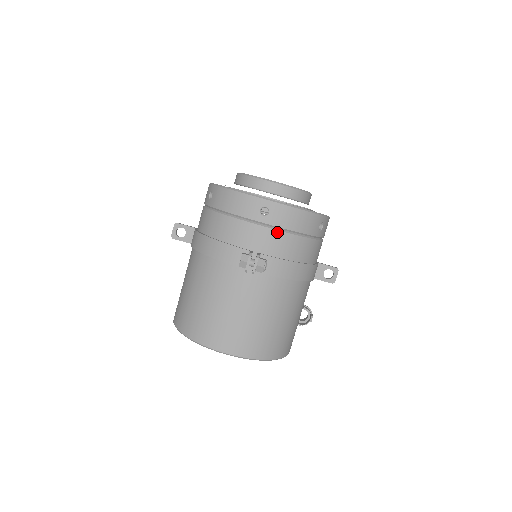
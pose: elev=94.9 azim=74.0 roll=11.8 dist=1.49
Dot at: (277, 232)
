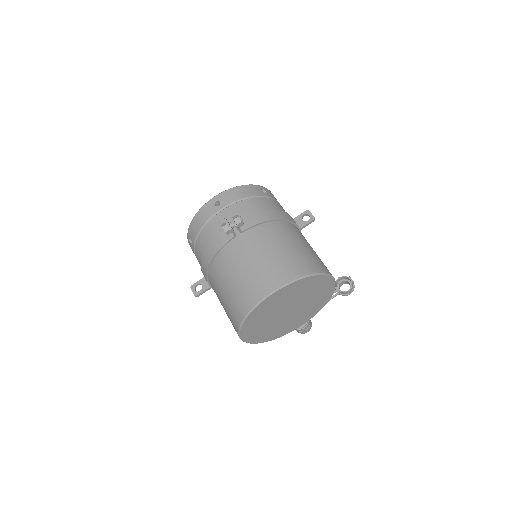
Dot at: (234, 205)
